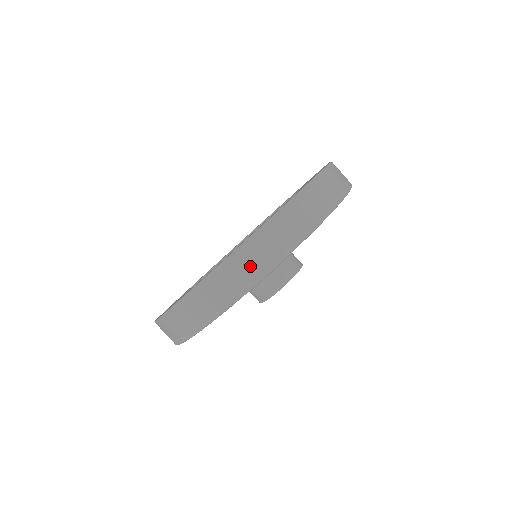
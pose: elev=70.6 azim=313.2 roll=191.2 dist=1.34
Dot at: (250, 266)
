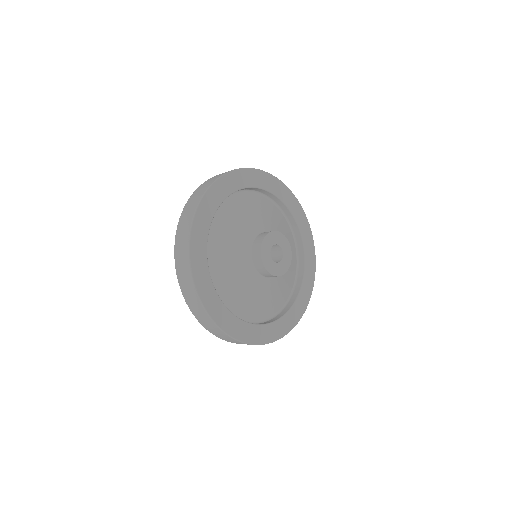
Dot at: (186, 219)
